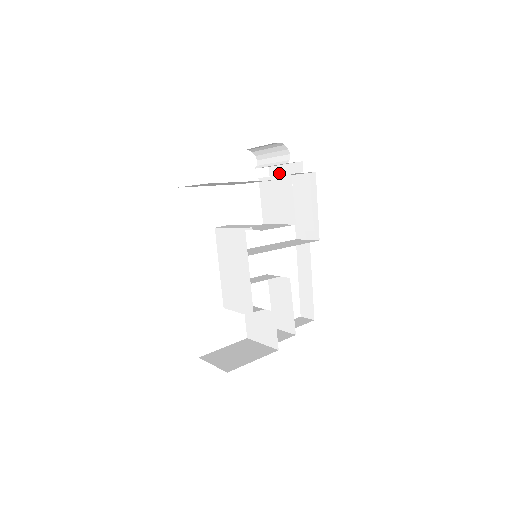
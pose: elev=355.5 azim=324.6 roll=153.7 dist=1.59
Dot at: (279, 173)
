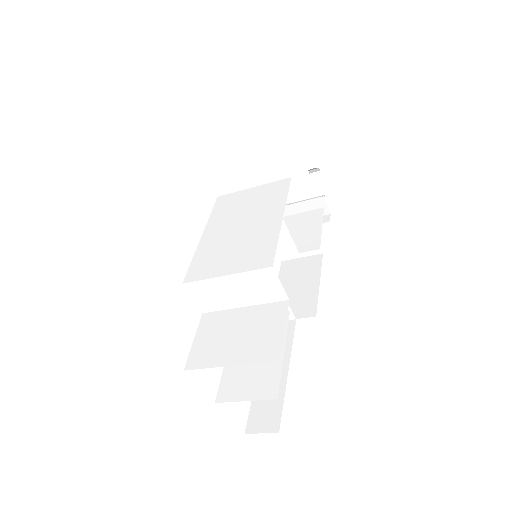
Dot at: occluded
